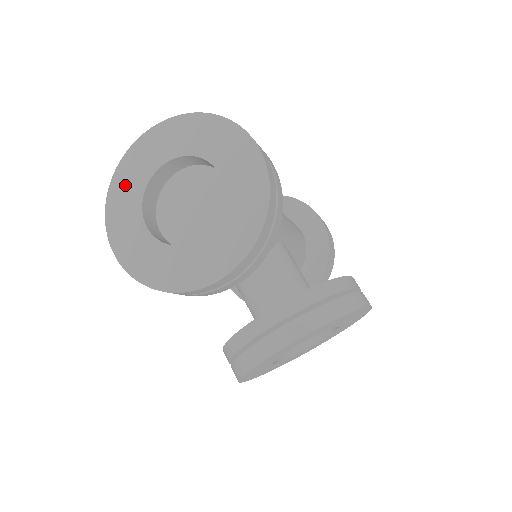
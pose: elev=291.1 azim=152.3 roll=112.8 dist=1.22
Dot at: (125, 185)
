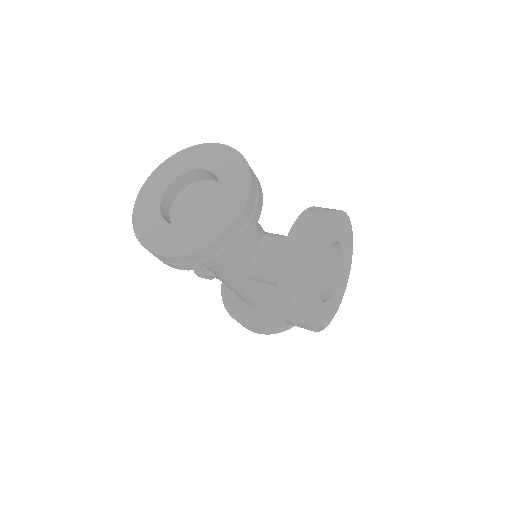
Dot at: (145, 220)
